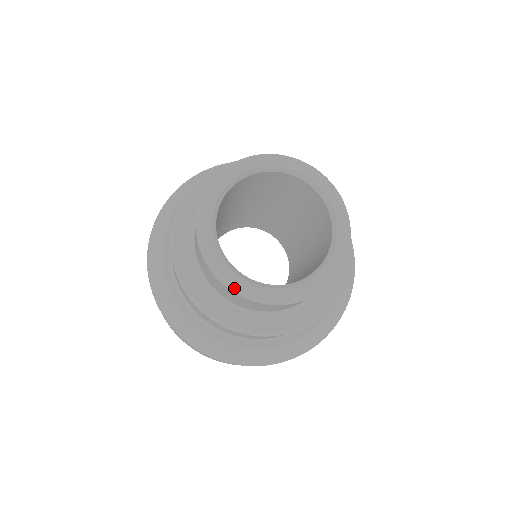
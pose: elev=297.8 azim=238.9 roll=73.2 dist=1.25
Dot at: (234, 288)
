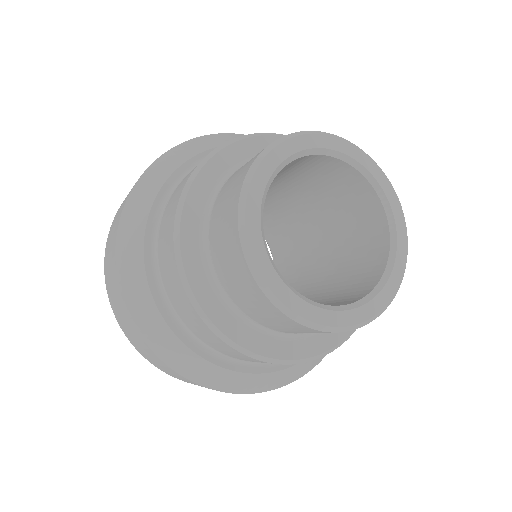
Dot at: (335, 328)
